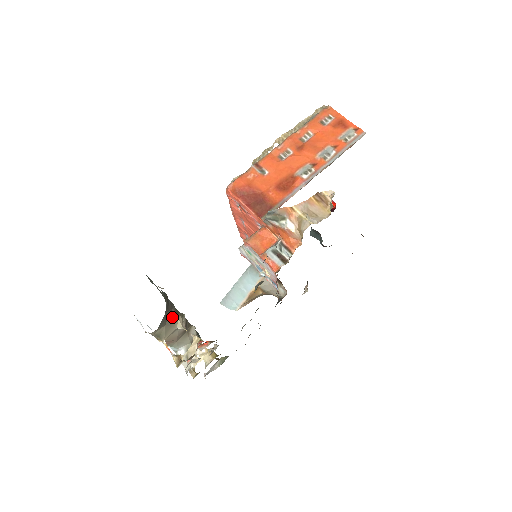
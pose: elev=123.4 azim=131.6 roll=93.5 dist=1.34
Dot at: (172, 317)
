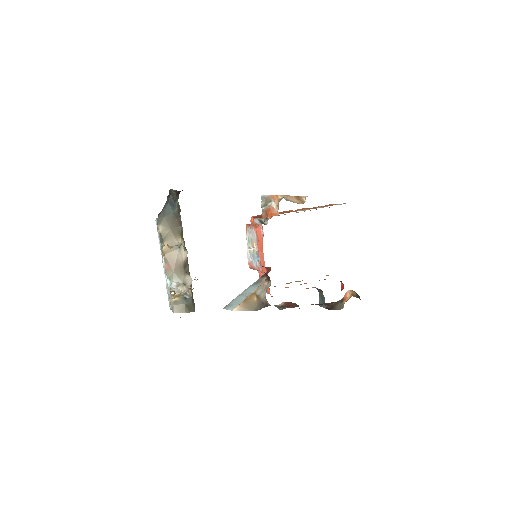
Dot at: (177, 231)
